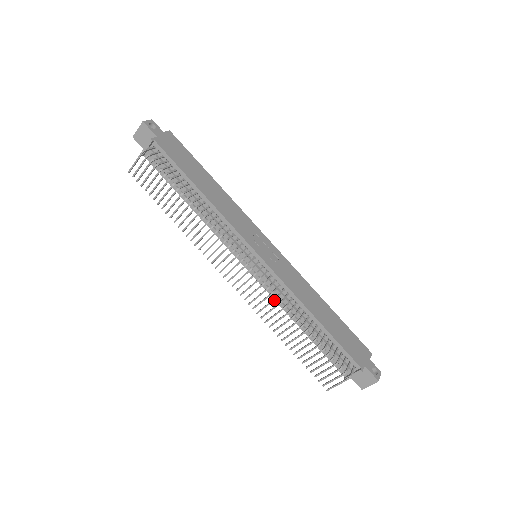
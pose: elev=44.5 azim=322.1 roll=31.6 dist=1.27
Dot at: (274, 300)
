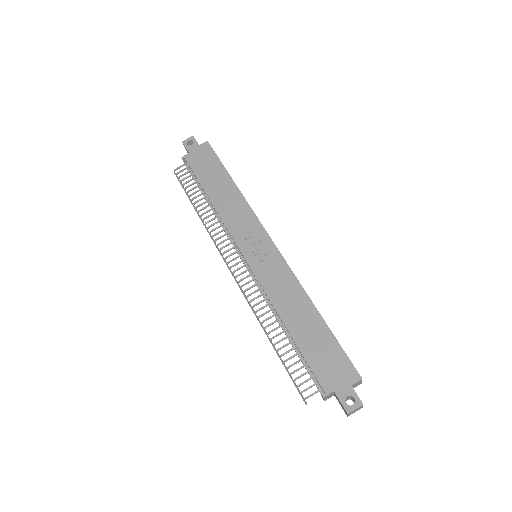
Dot at: (249, 304)
